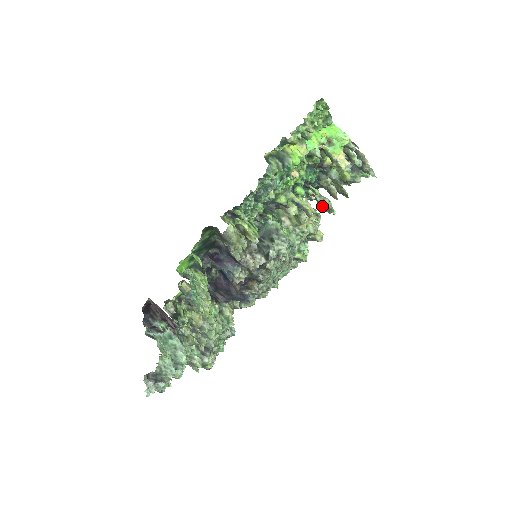
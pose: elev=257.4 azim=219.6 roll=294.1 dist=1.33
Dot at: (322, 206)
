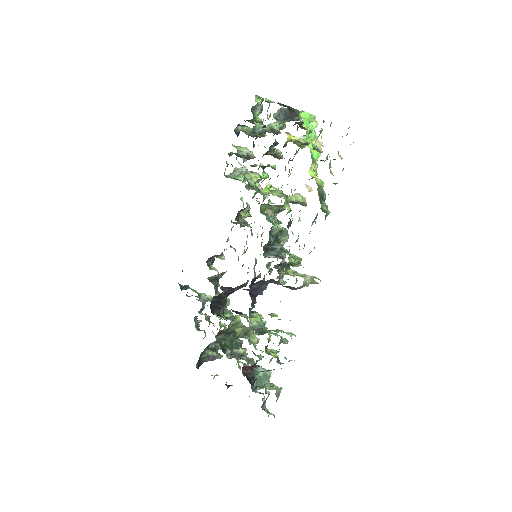
Dot at: occluded
